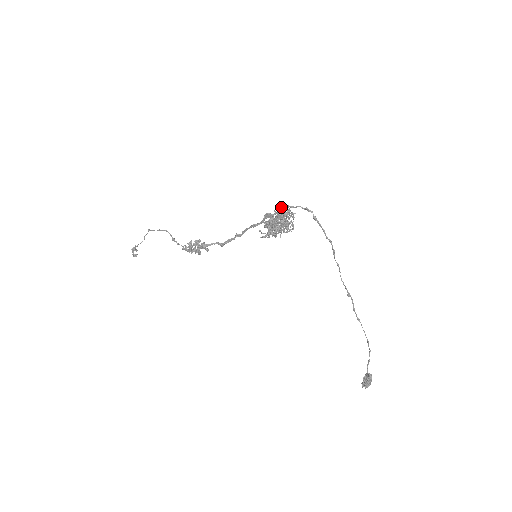
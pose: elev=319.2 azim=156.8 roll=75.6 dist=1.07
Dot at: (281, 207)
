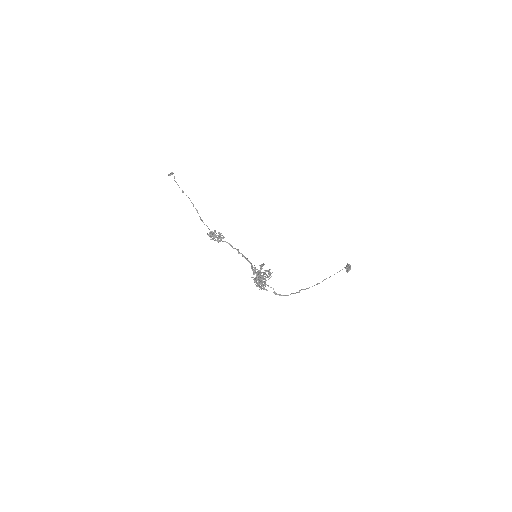
Dot at: (259, 283)
